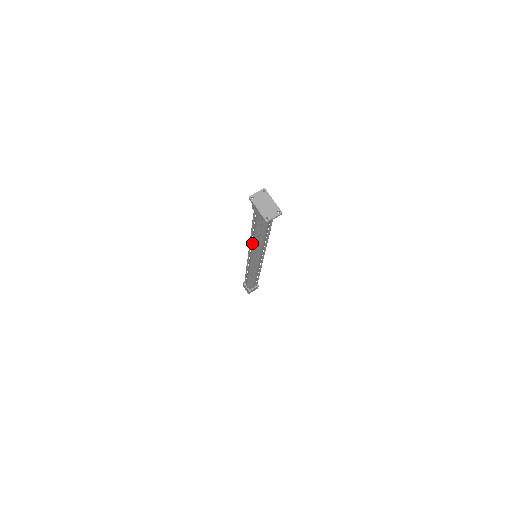
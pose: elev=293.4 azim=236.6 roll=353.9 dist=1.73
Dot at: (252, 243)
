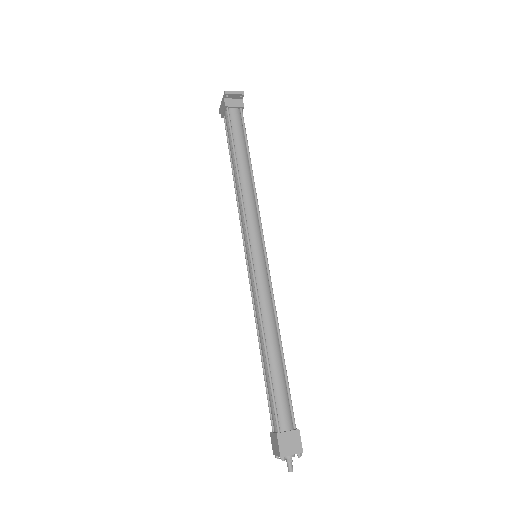
Dot at: (238, 200)
